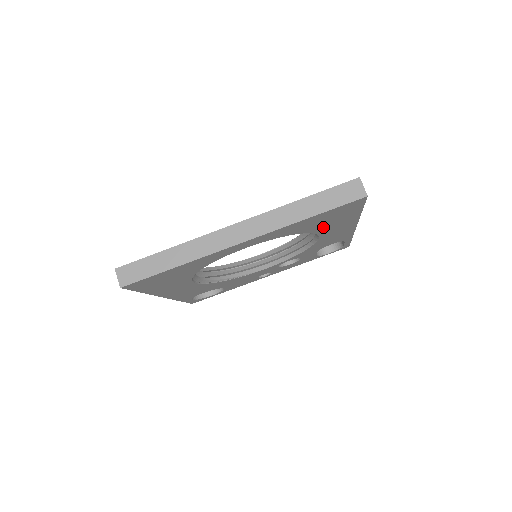
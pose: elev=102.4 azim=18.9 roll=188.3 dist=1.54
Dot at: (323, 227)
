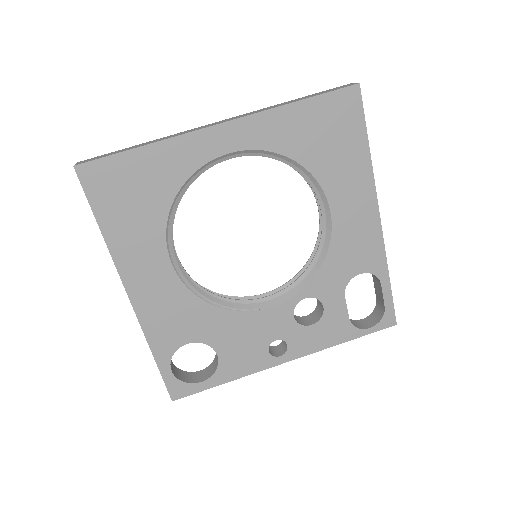
Dot at: (326, 166)
